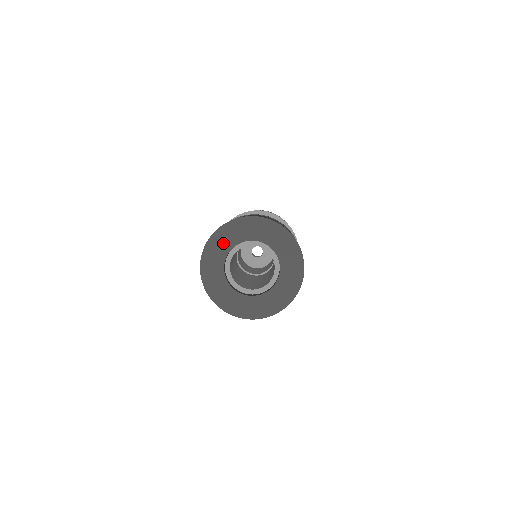
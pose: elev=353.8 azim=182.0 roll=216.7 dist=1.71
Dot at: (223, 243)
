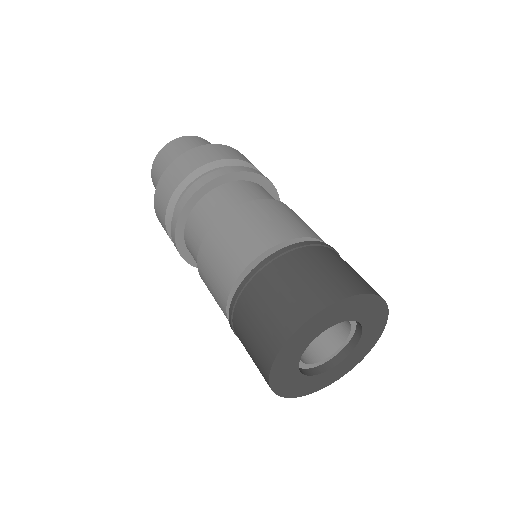
Dot at: (299, 344)
